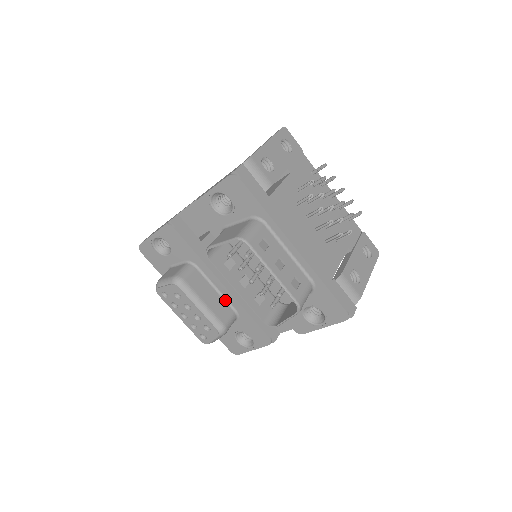
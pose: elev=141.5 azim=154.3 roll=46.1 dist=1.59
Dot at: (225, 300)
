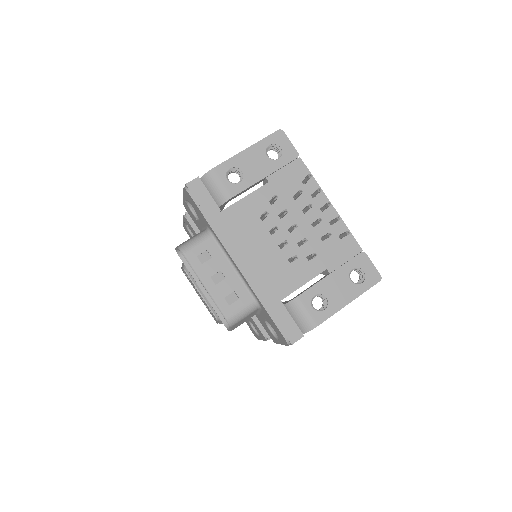
Dot at: occluded
